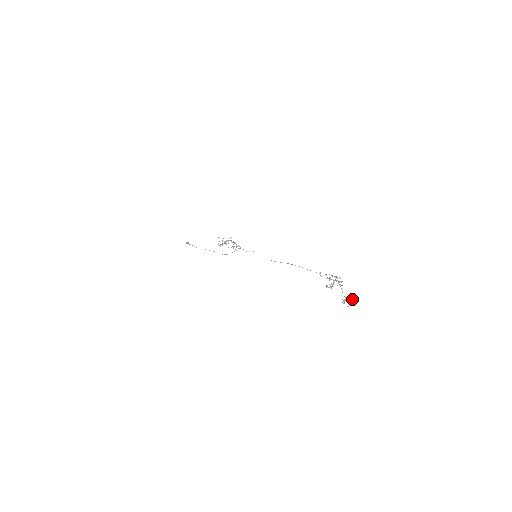
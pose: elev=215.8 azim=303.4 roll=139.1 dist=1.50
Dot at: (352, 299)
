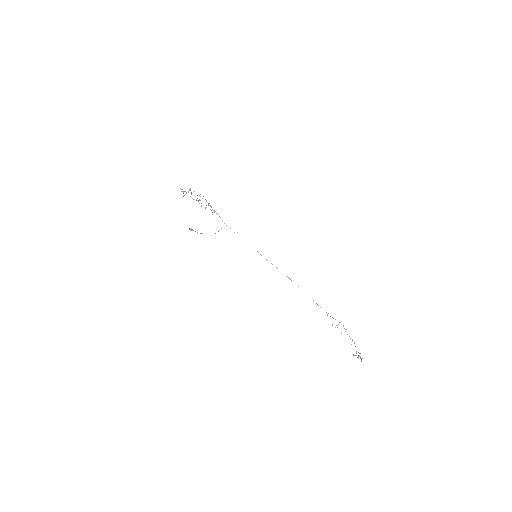
Dot at: (360, 357)
